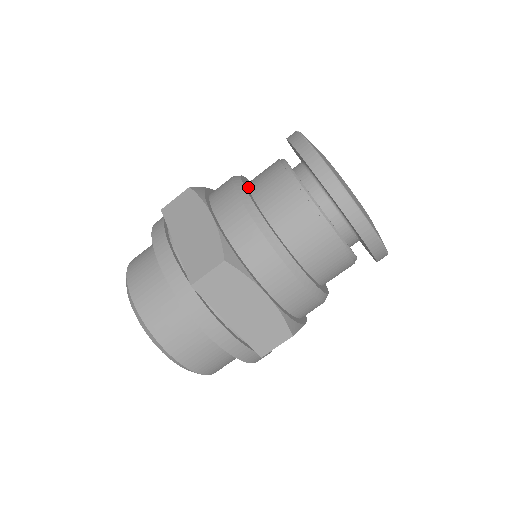
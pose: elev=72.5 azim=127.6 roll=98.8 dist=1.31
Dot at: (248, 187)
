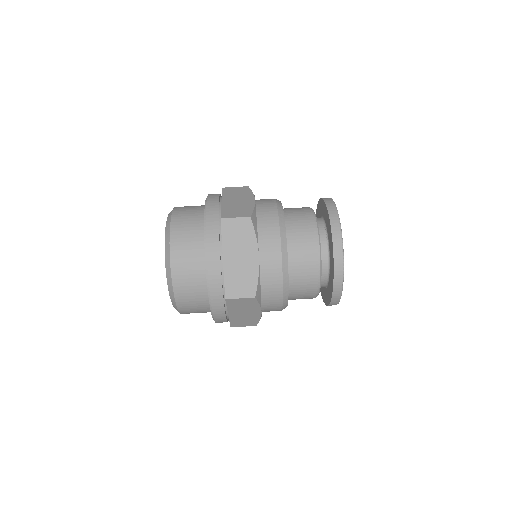
Dot at: occluded
